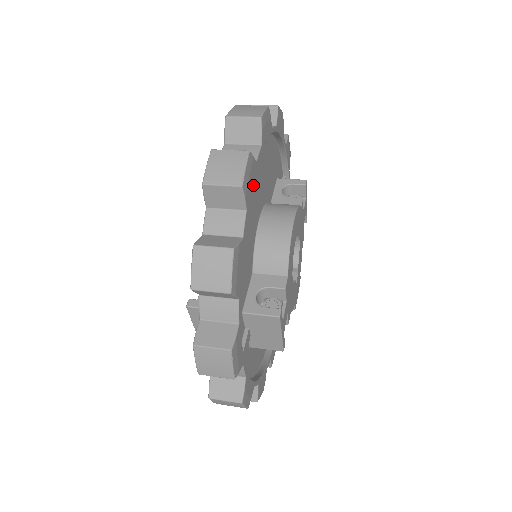
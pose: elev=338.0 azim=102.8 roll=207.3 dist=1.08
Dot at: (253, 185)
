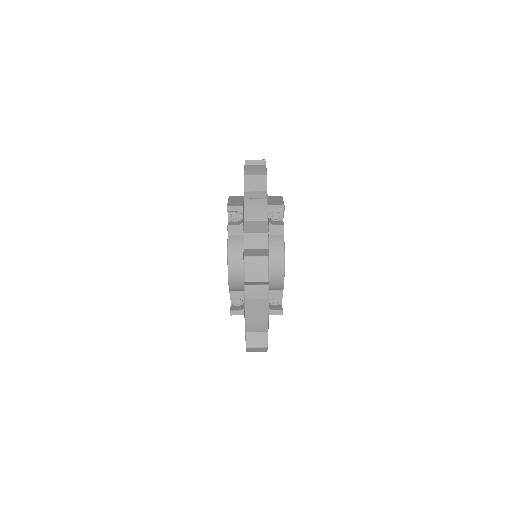
Dot at: occluded
